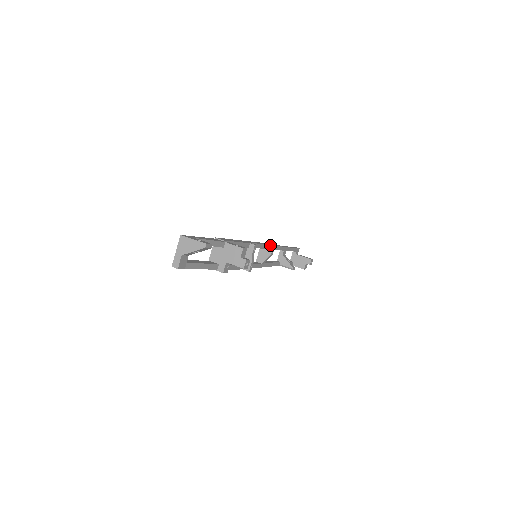
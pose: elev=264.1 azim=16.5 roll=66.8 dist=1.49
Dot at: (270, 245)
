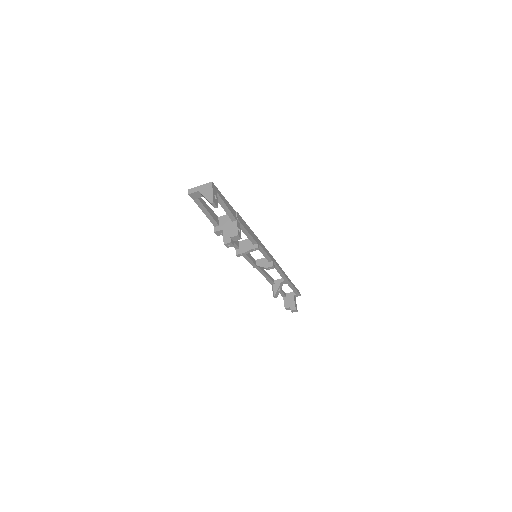
Dot at: occluded
